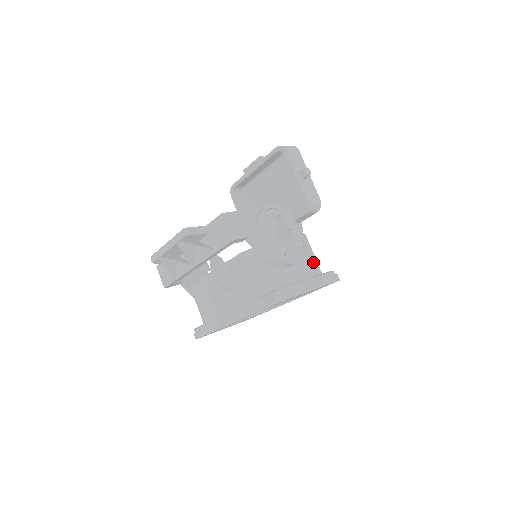
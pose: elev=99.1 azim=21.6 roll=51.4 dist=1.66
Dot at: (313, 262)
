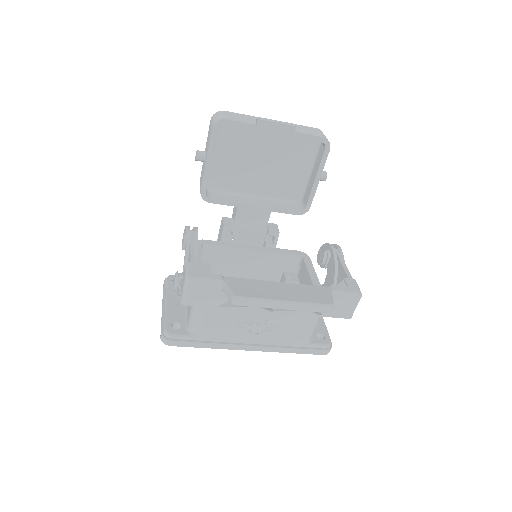
Dot at: occluded
